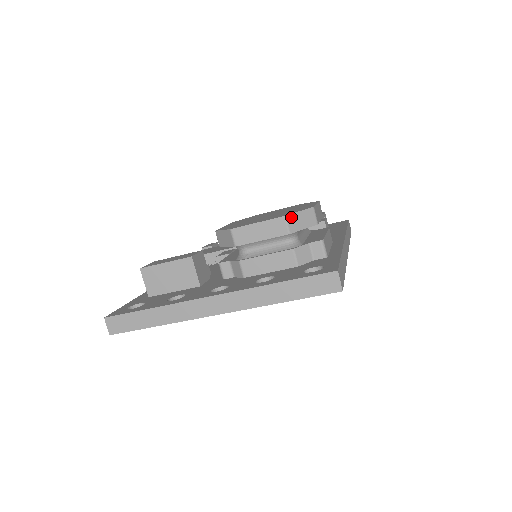
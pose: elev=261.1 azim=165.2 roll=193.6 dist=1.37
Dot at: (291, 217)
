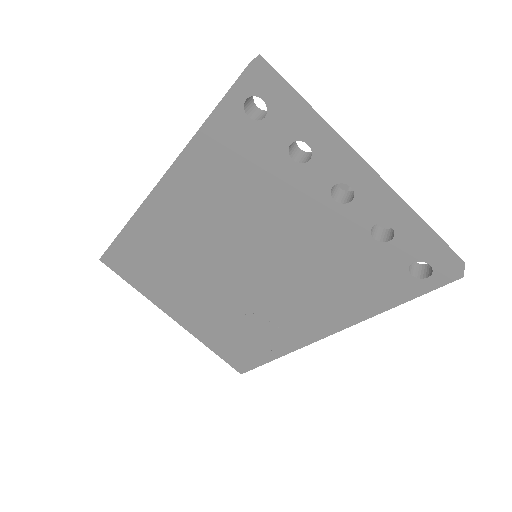
Dot at: occluded
